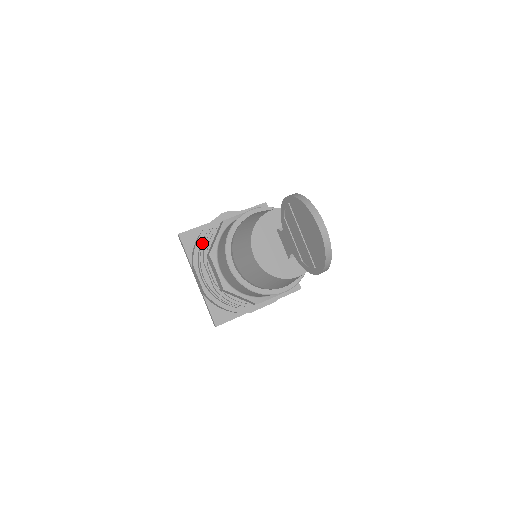
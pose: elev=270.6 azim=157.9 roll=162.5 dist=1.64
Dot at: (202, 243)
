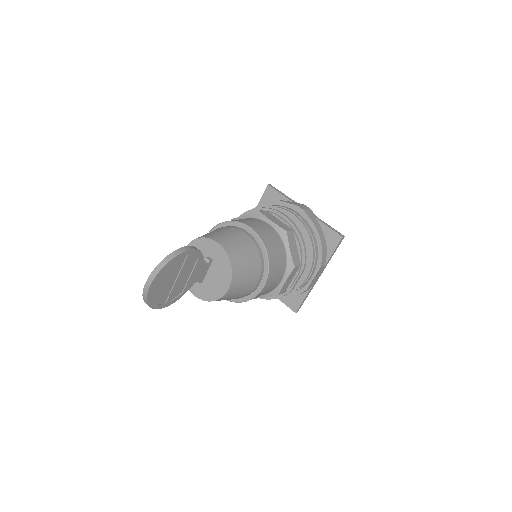
Dot at: occluded
